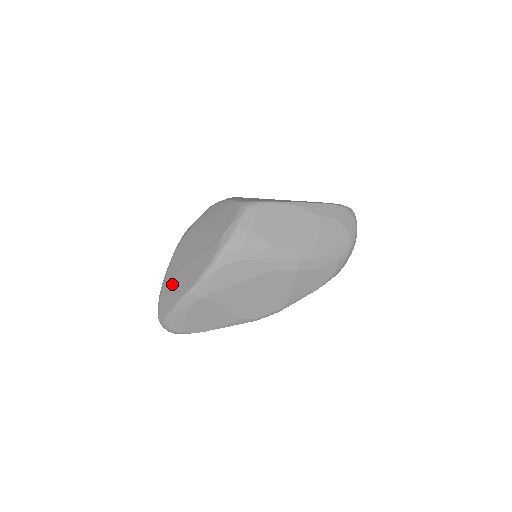
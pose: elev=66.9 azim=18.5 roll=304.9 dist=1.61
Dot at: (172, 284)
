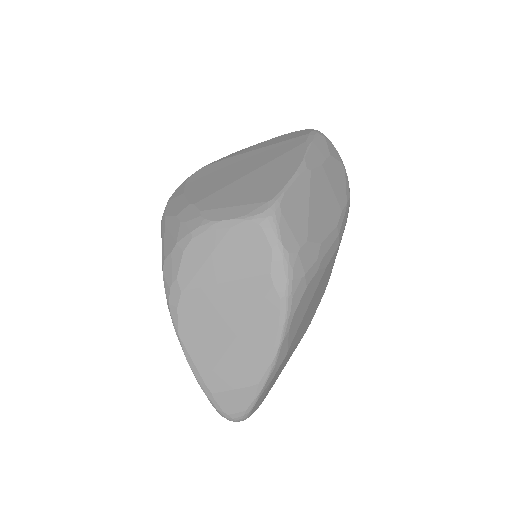
Dot at: (224, 374)
